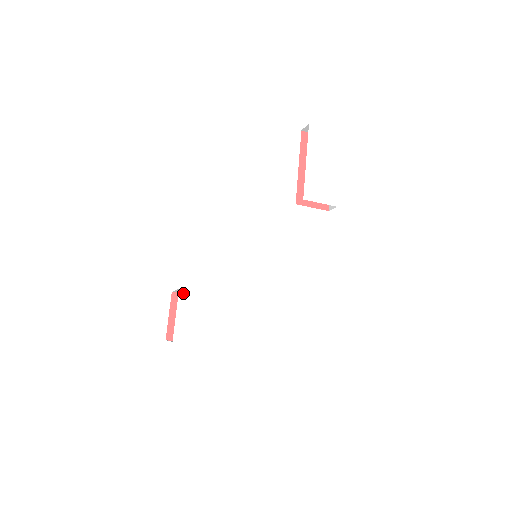
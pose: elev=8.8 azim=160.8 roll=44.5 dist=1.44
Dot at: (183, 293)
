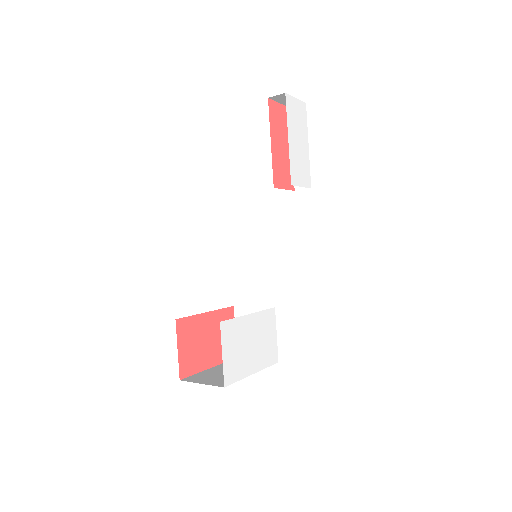
Dot at: (224, 326)
